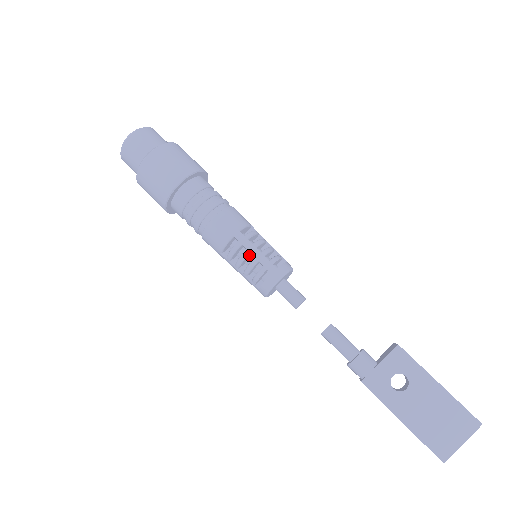
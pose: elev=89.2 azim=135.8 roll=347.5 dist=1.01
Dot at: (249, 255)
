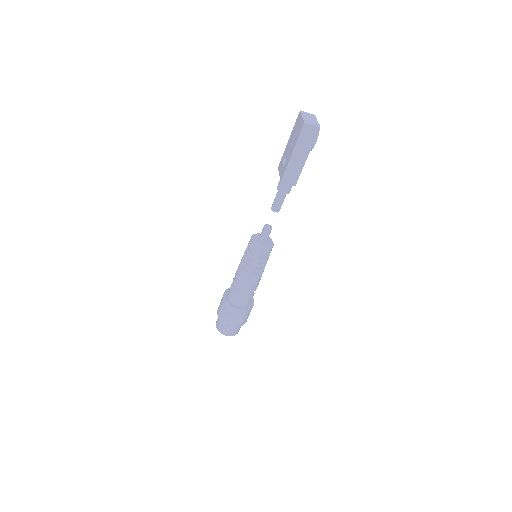
Dot at: (247, 256)
